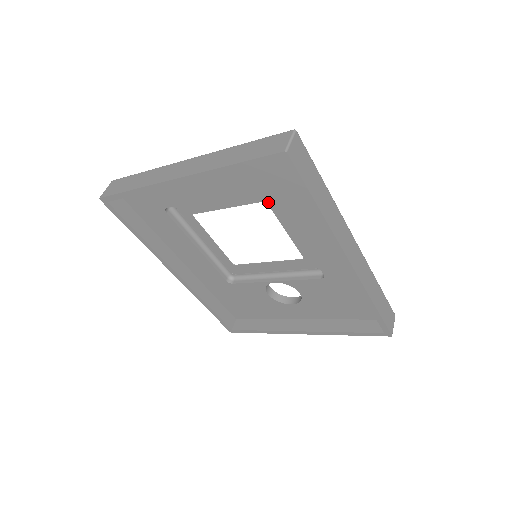
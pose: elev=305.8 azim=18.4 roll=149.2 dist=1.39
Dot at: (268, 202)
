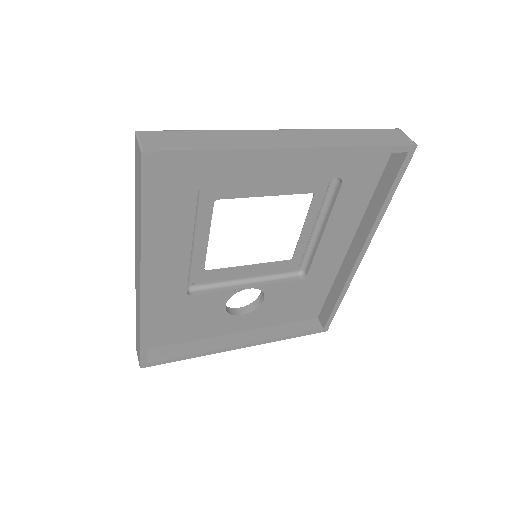
Dot at: (315, 194)
